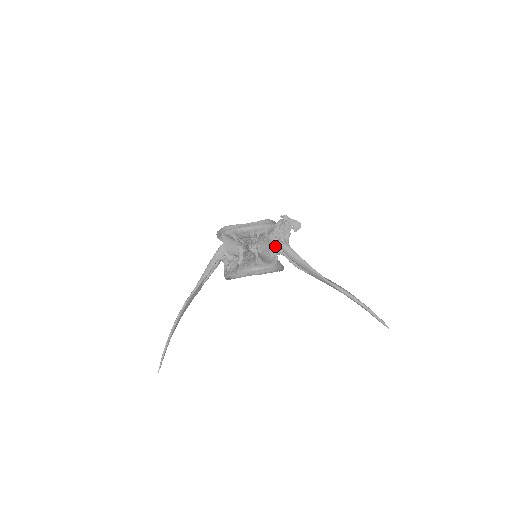
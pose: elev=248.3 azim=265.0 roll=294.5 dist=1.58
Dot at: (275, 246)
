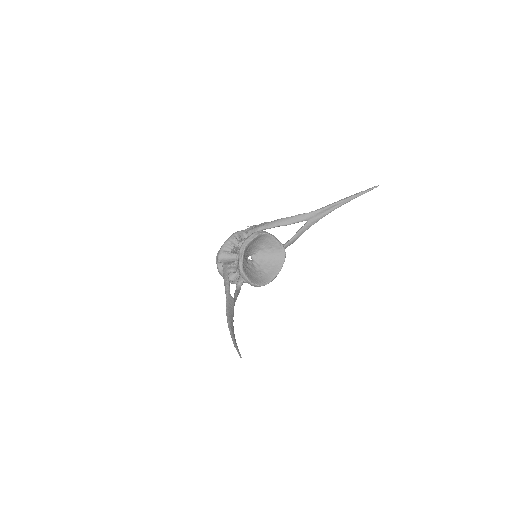
Dot at: (256, 231)
